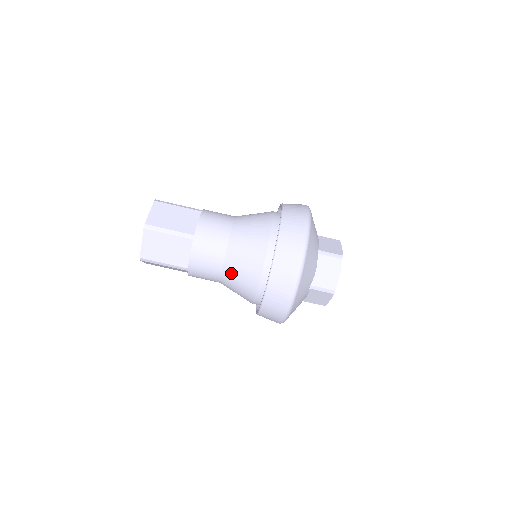
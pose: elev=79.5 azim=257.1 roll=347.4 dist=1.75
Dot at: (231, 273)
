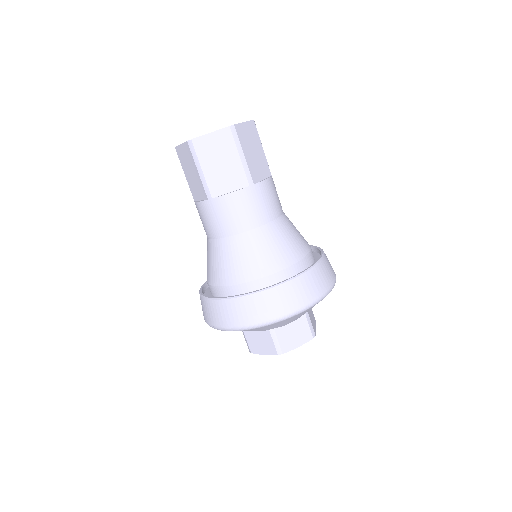
Dot at: (239, 246)
